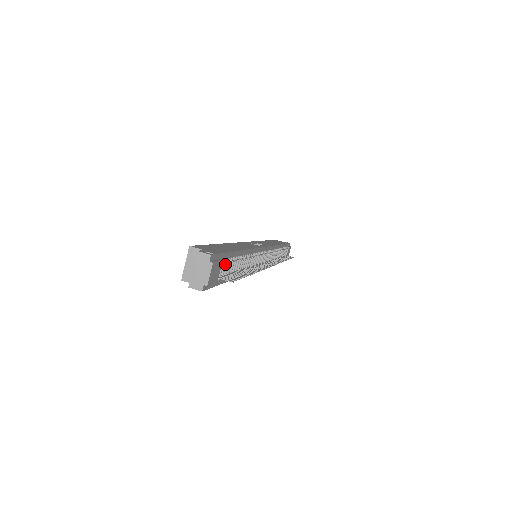
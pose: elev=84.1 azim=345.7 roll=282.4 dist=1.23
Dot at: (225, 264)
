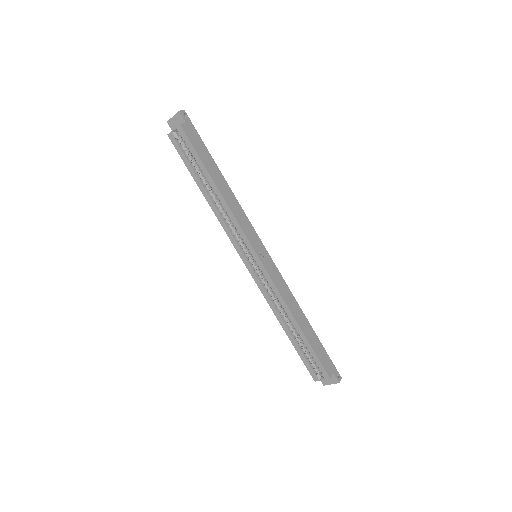
Dot at: occluded
